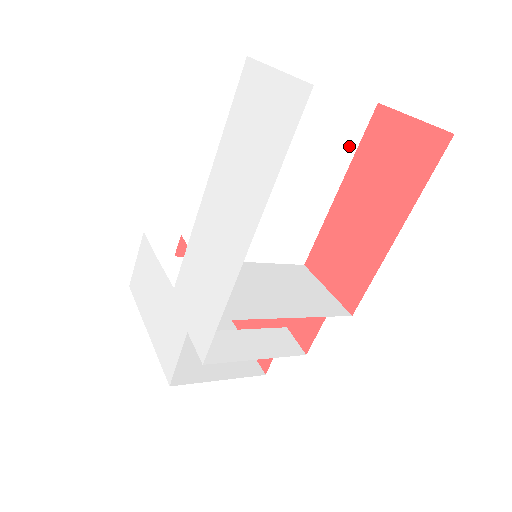
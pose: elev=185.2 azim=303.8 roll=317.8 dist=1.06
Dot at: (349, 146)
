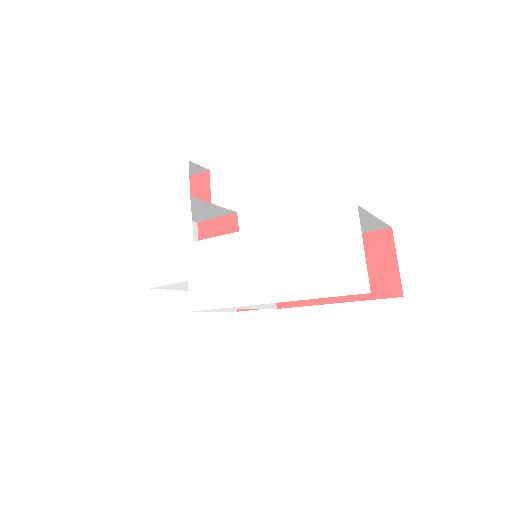
Dot at: occluded
